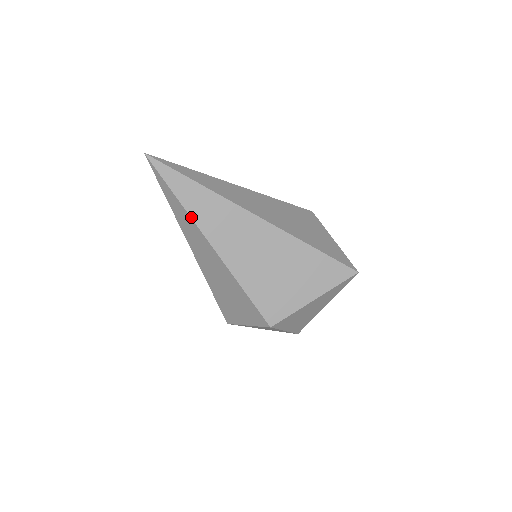
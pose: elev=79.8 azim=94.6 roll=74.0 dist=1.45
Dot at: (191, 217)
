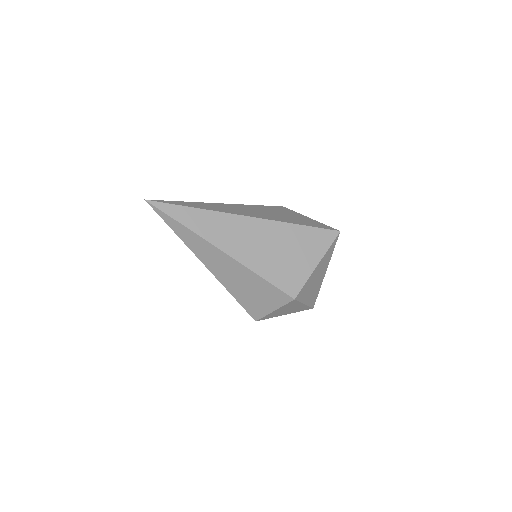
Dot at: (199, 236)
